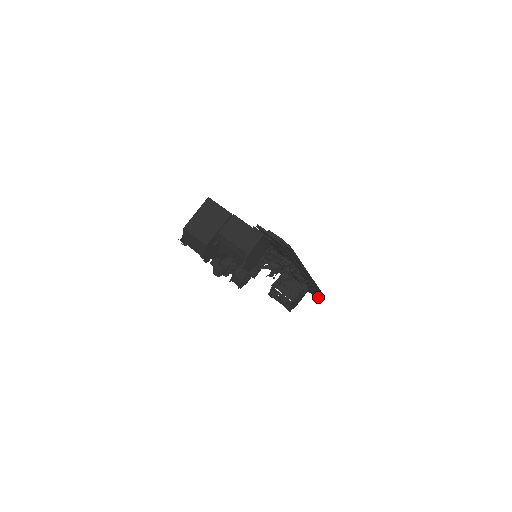
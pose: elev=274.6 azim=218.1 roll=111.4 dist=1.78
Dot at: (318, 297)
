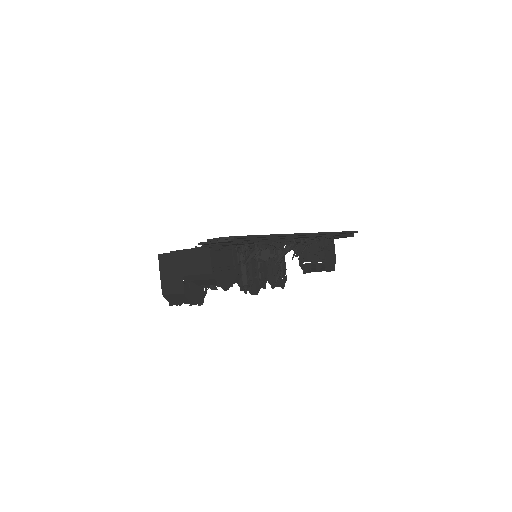
Dot at: (350, 236)
